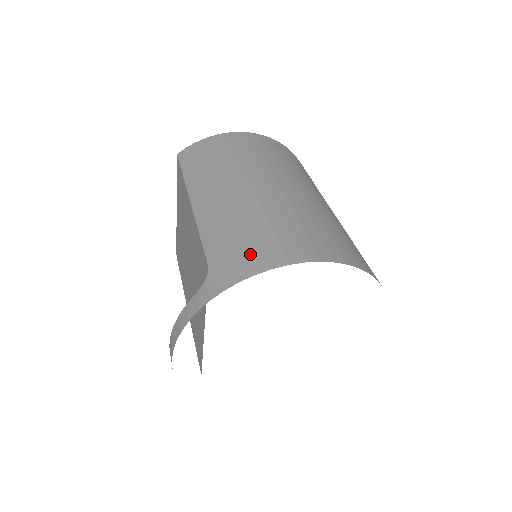
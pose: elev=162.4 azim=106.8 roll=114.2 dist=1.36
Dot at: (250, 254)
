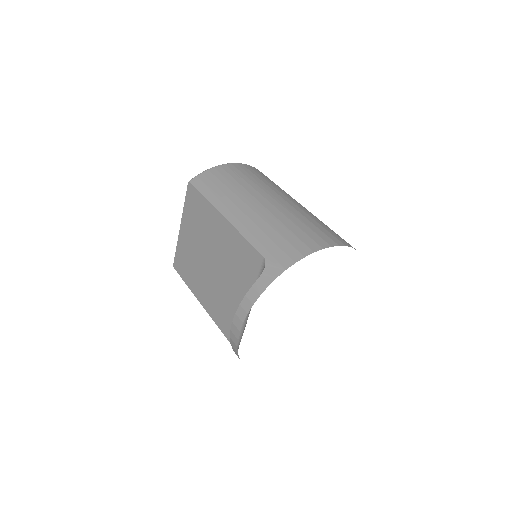
Dot at: (294, 245)
